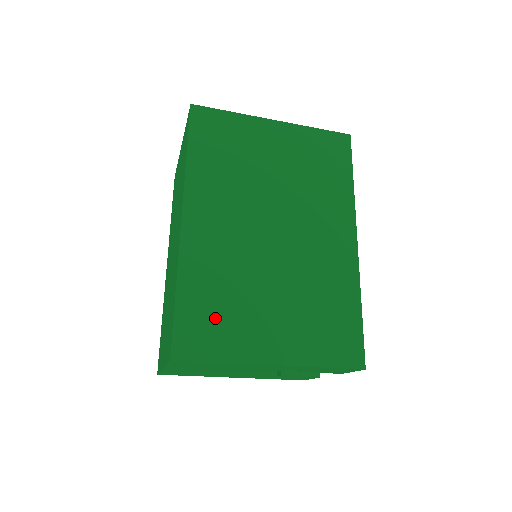
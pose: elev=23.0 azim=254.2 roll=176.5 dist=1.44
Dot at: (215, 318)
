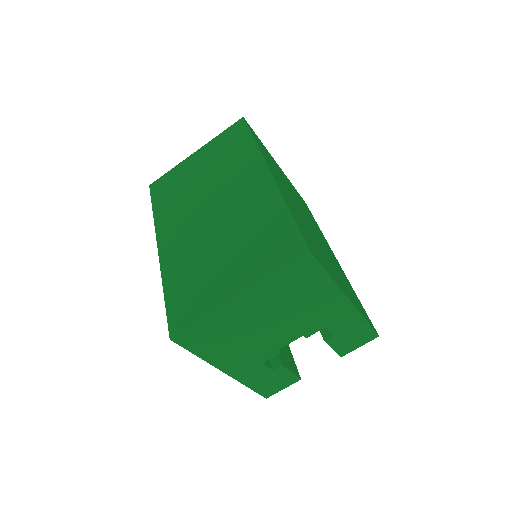
Dot at: occluded
